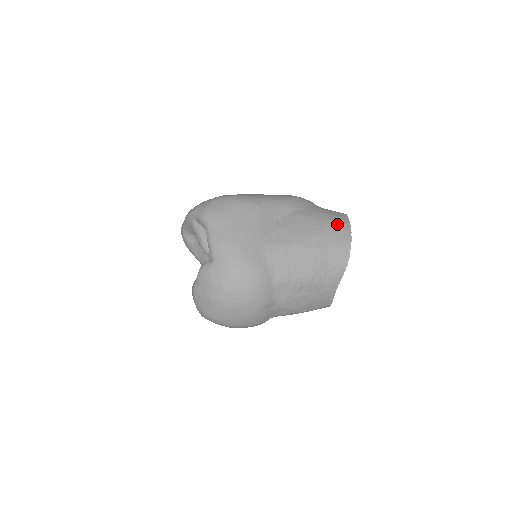
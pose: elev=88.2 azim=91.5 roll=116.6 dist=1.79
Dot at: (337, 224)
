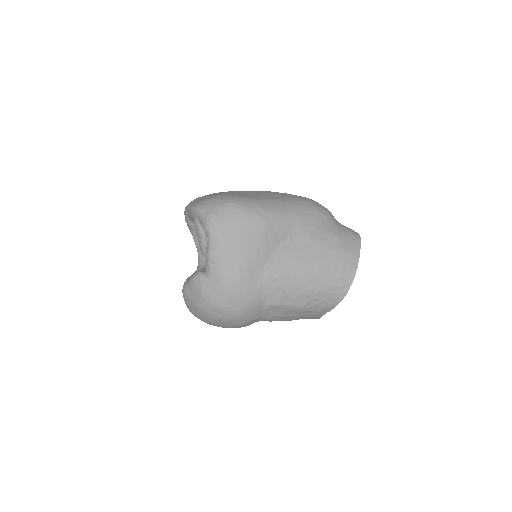
Dot at: (346, 255)
